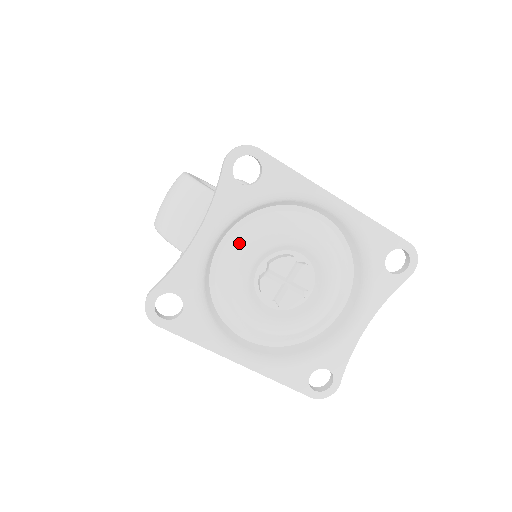
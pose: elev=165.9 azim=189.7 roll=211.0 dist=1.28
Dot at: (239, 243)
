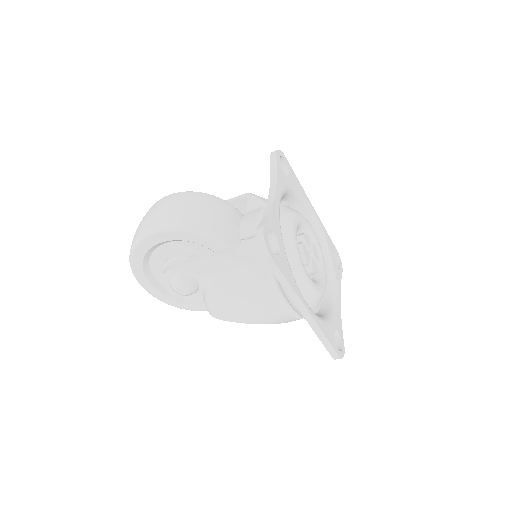
Dot at: (286, 215)
